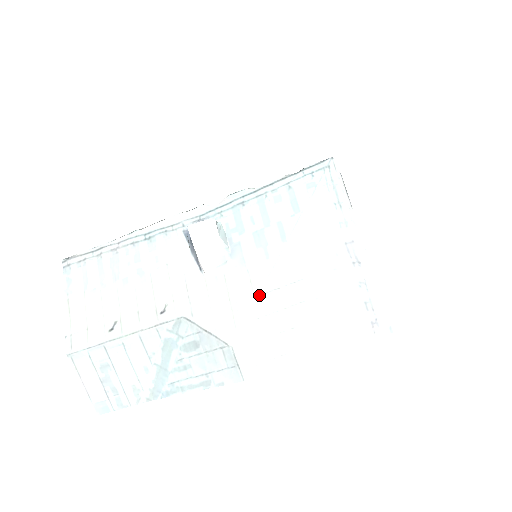
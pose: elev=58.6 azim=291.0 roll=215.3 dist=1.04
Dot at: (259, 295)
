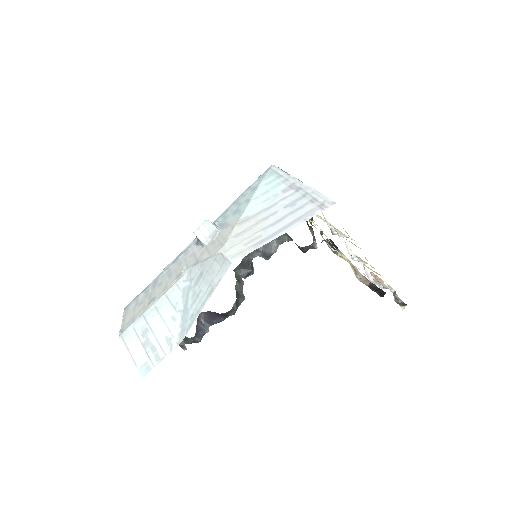
Dot at: (236, 226)
